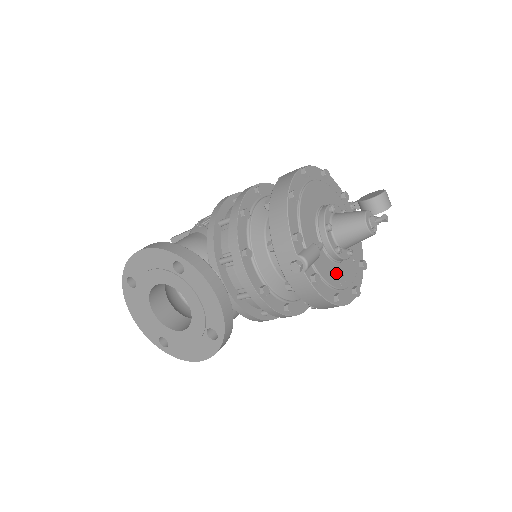
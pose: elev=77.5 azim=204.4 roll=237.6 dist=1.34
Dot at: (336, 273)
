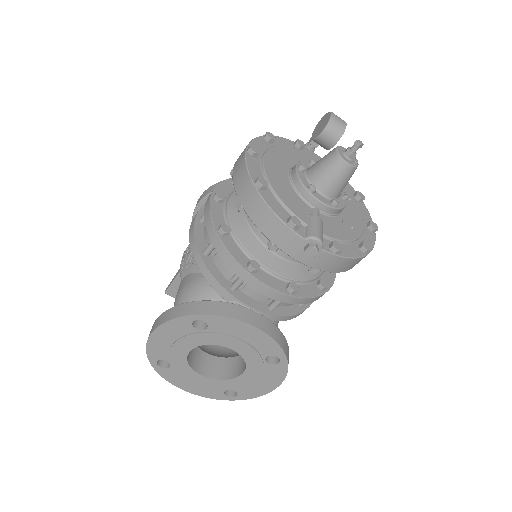
Dot at: (346, 225)
